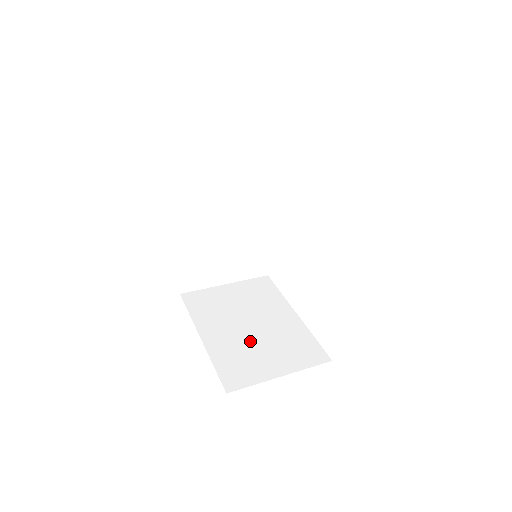
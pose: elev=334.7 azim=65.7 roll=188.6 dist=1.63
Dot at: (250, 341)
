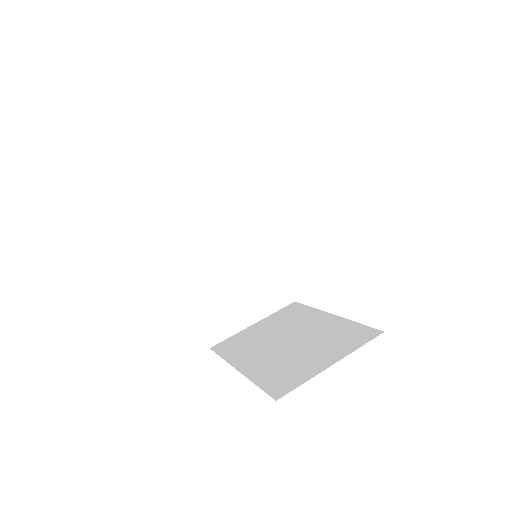
Dot at: (290, 352)
